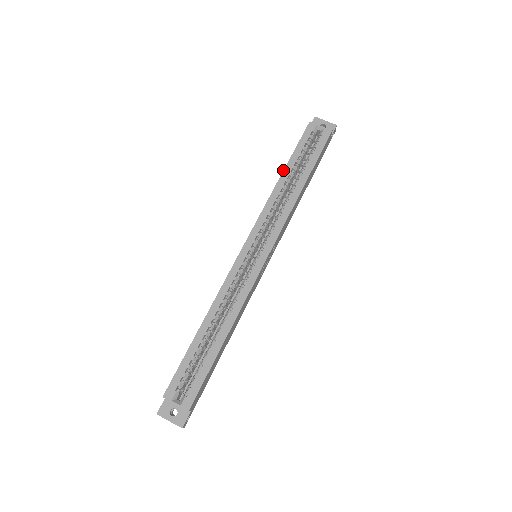
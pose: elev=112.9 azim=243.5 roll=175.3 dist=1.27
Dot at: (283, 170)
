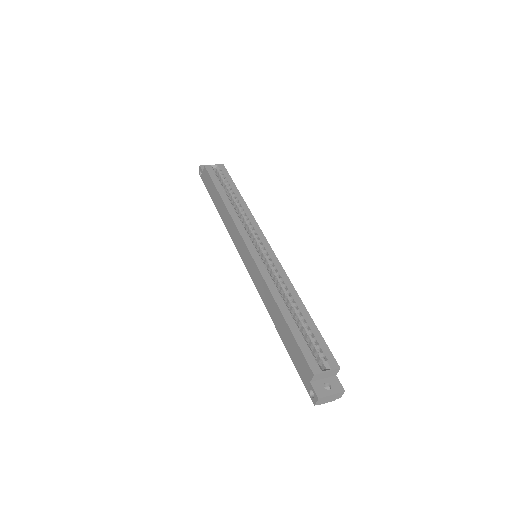
Dot at: (220, 195)
